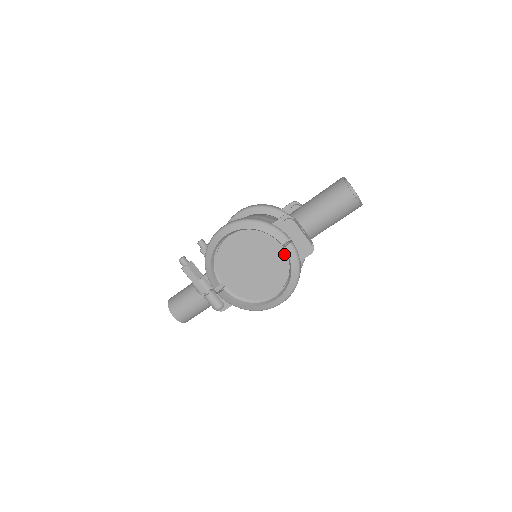
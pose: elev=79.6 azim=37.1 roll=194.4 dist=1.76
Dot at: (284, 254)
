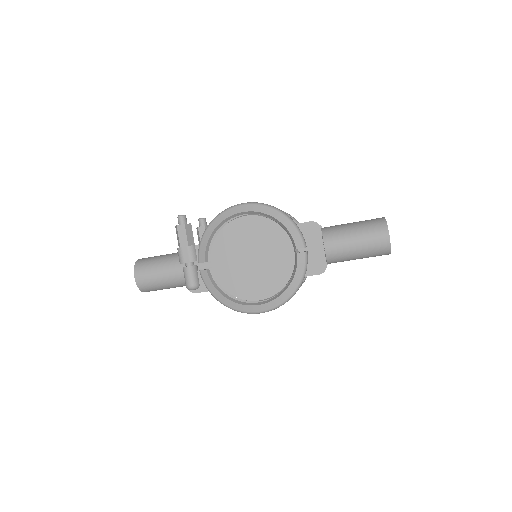
Dot at: (292, 261)
